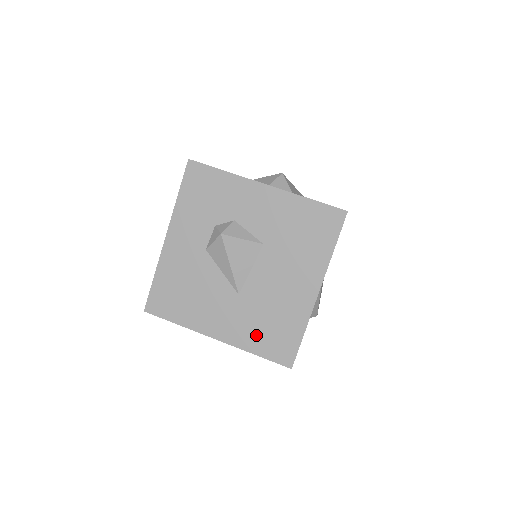
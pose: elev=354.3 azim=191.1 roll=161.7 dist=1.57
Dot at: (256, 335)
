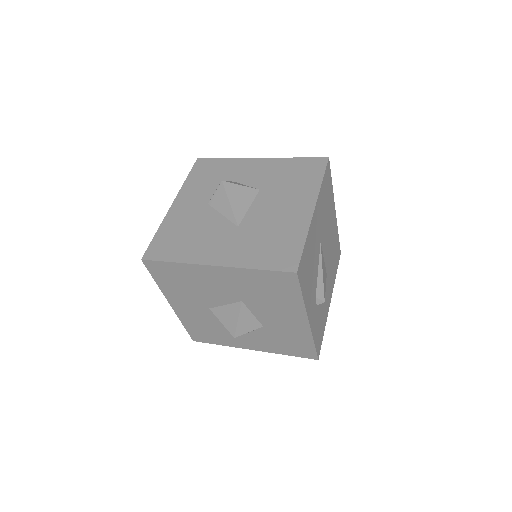
Dot at: (256, 253)
